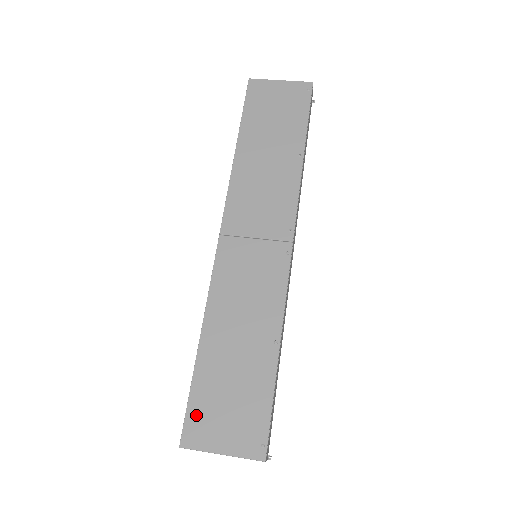
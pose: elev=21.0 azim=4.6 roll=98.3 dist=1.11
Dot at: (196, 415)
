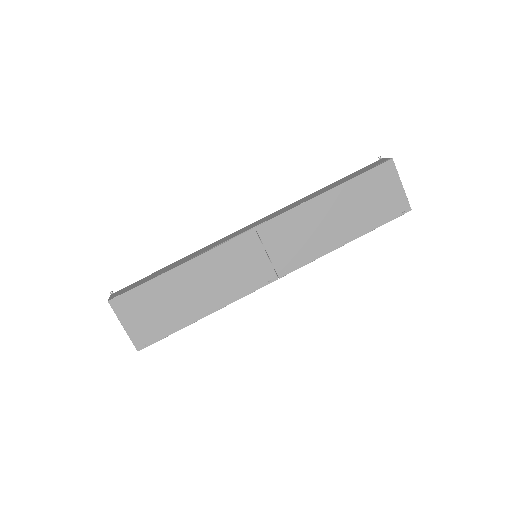
Dot at: (133, 298)
